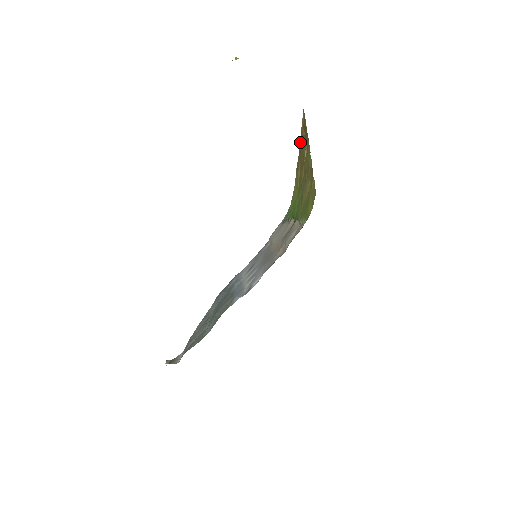
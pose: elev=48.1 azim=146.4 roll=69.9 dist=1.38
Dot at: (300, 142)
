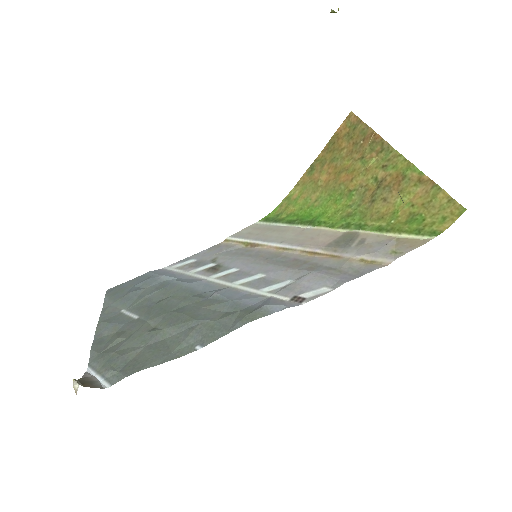
Dot at: (330, 145)
